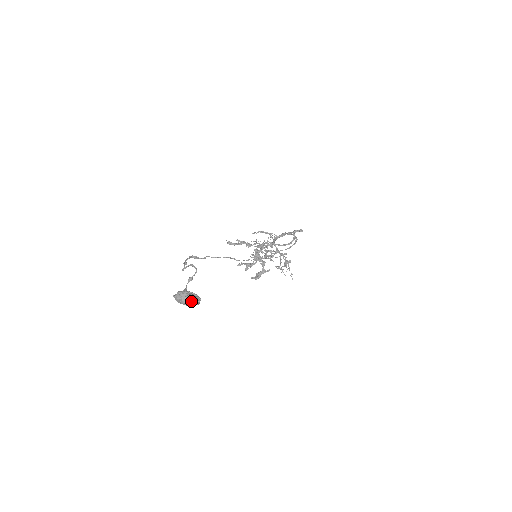
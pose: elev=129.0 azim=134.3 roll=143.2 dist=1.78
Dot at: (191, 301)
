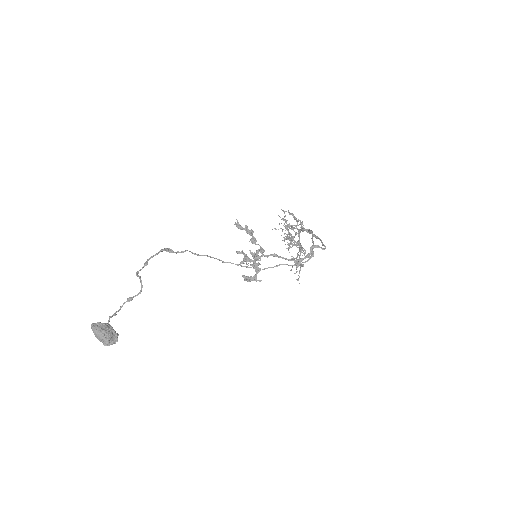
Dot at: (103, 342)
